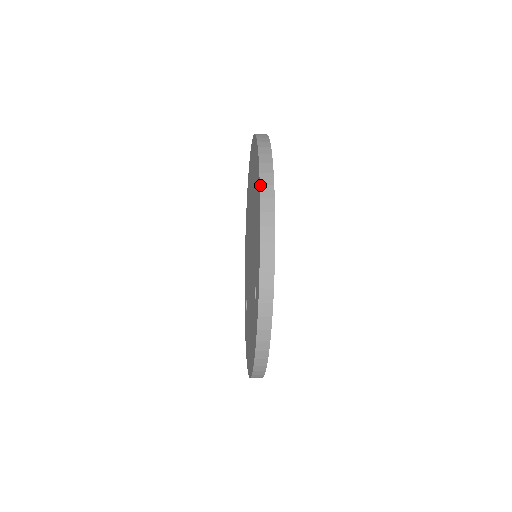
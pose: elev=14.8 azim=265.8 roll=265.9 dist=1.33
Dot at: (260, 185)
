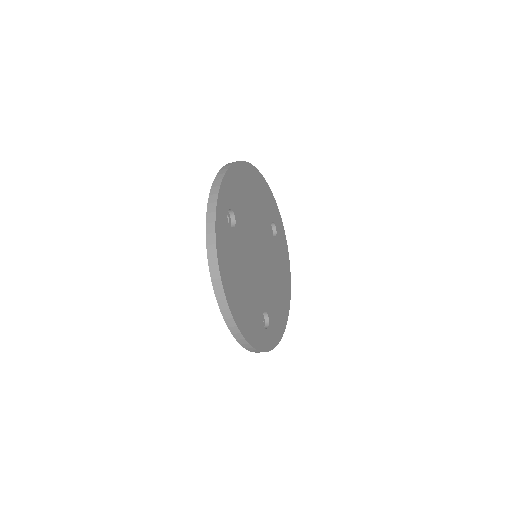
Dot at: occluded
